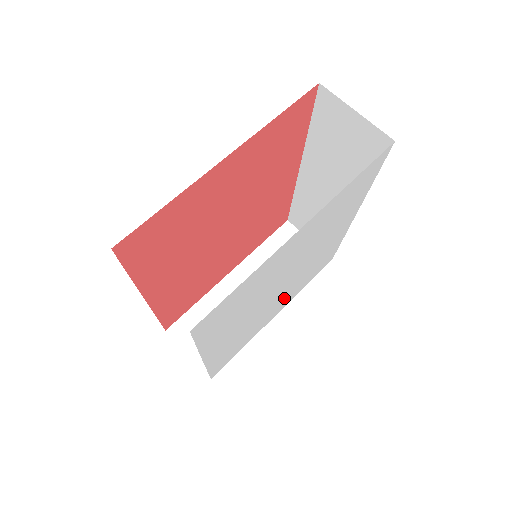
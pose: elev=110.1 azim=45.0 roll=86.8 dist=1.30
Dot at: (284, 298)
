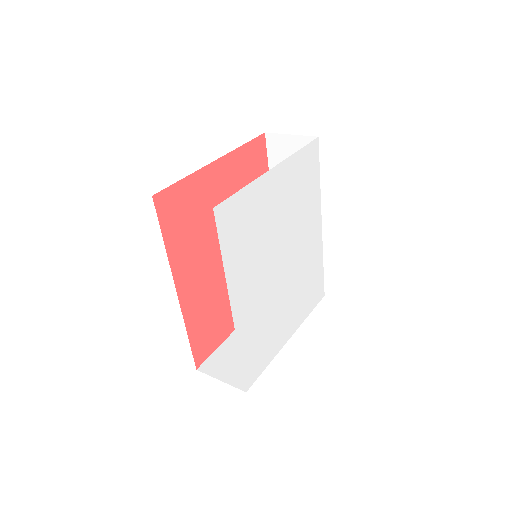
Dot at: (290, 304)
